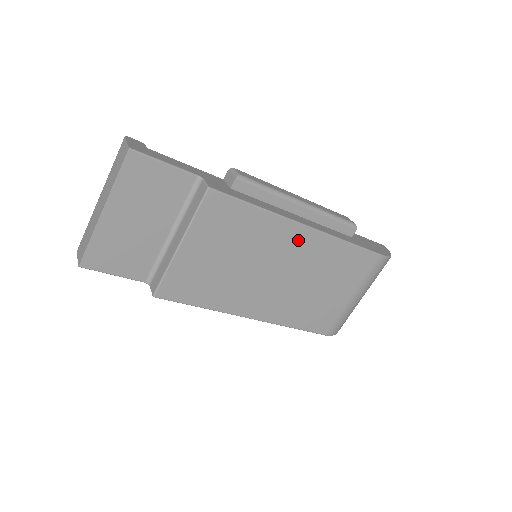
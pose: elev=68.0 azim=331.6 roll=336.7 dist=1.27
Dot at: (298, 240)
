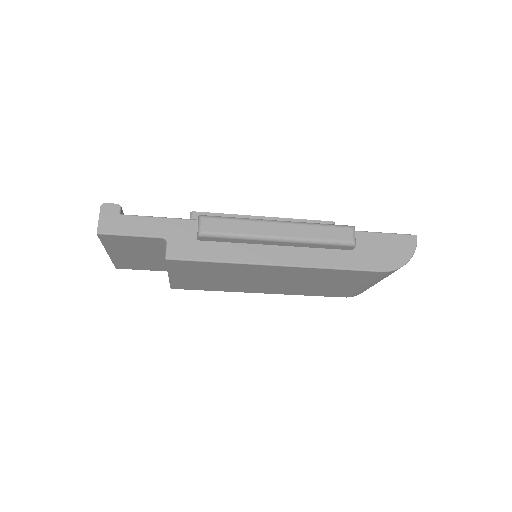
Dot at: (275, 270)
